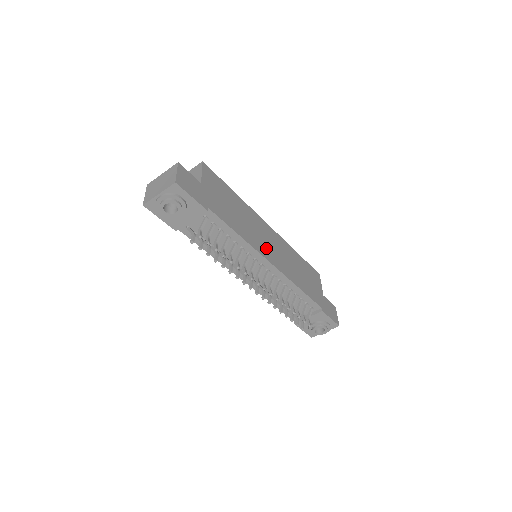
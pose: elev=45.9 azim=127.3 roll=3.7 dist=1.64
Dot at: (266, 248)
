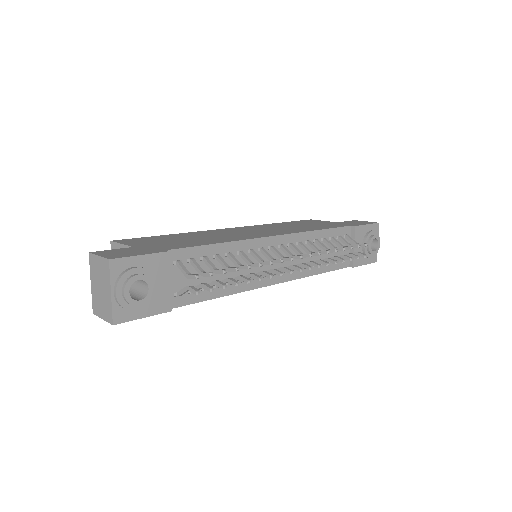
Dot at: occluded
